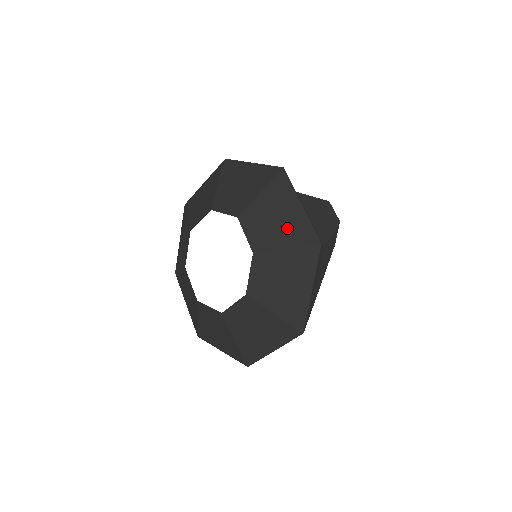
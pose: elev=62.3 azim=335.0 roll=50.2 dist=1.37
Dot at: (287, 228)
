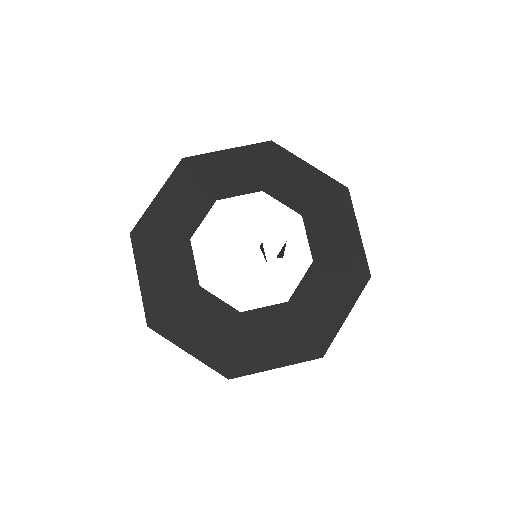
Dot at: (346, 249)
